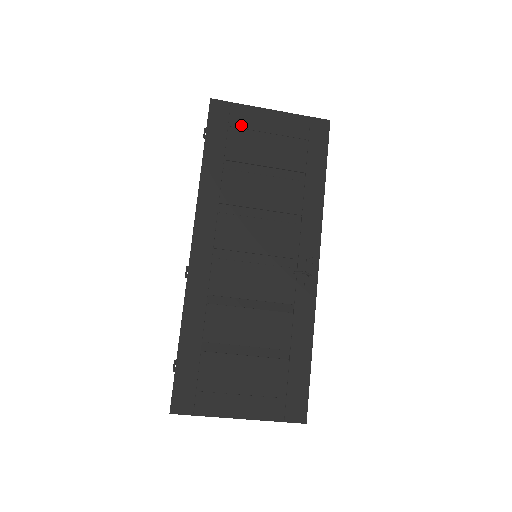
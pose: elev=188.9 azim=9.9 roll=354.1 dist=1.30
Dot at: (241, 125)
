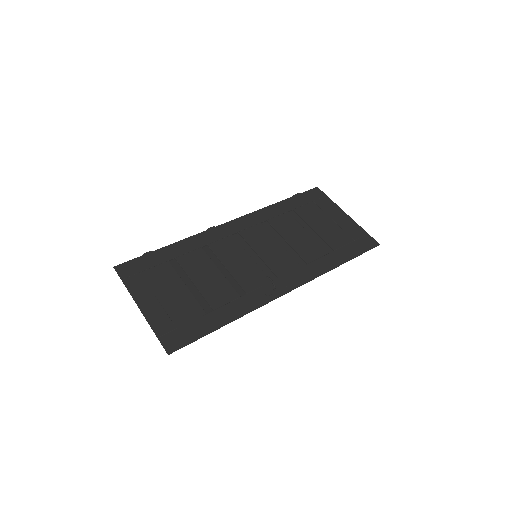
Dot at: (321, 206)
